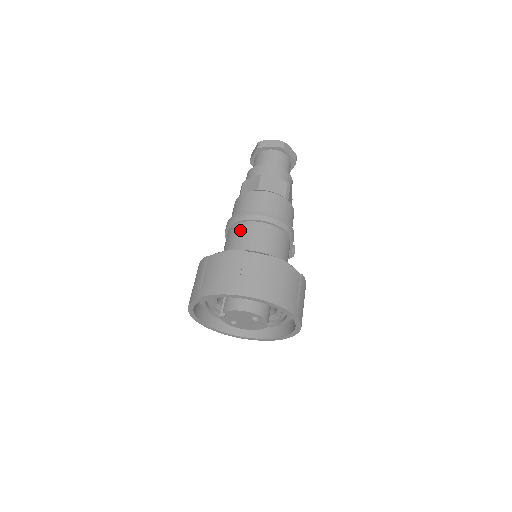
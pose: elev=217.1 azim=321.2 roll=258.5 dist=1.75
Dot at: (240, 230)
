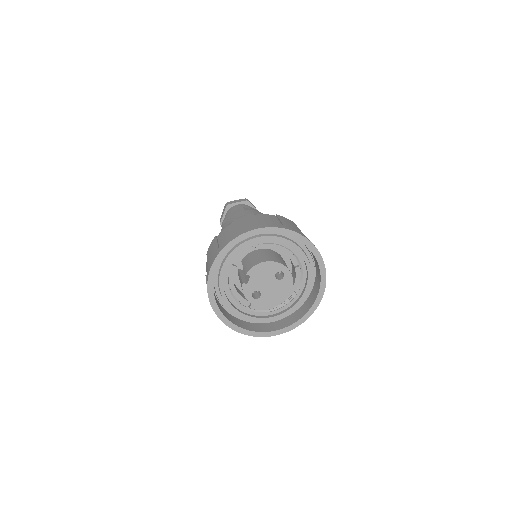
Dot at: occluded
